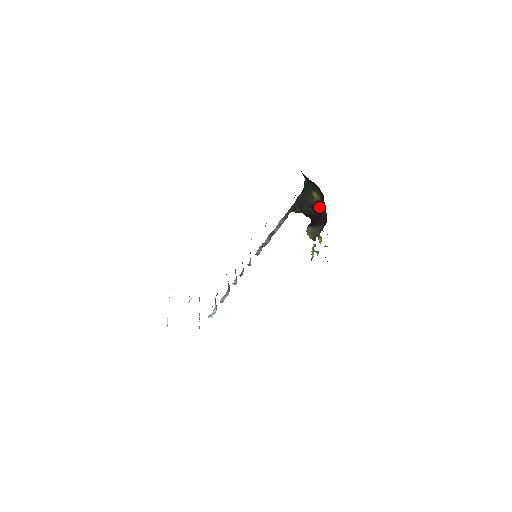
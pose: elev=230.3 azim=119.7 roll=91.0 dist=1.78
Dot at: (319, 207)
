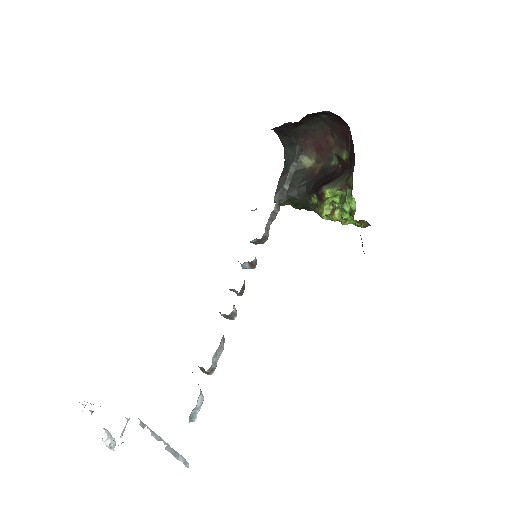
Dot at: (319, 171)
